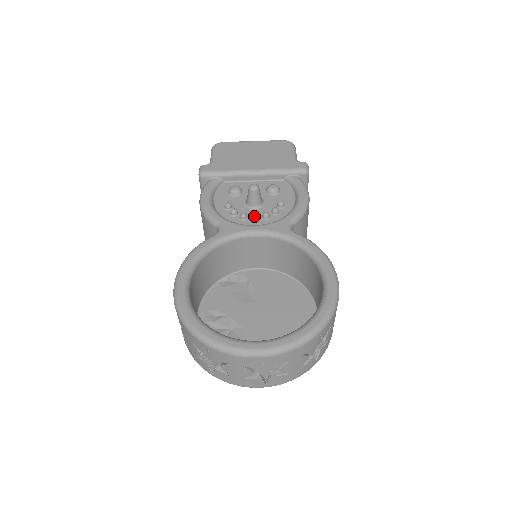
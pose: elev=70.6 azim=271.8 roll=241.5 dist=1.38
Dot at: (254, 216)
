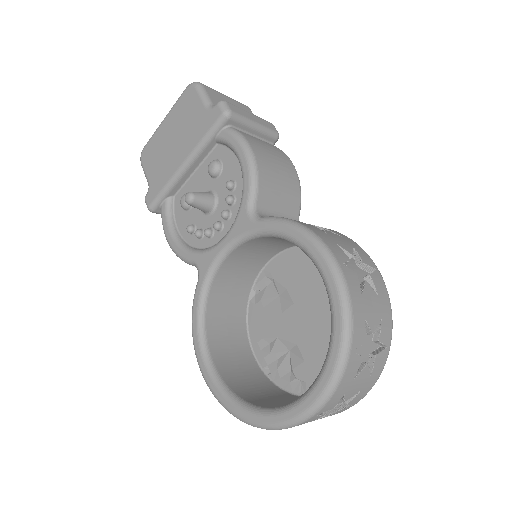
Dot at: (215, 227)
